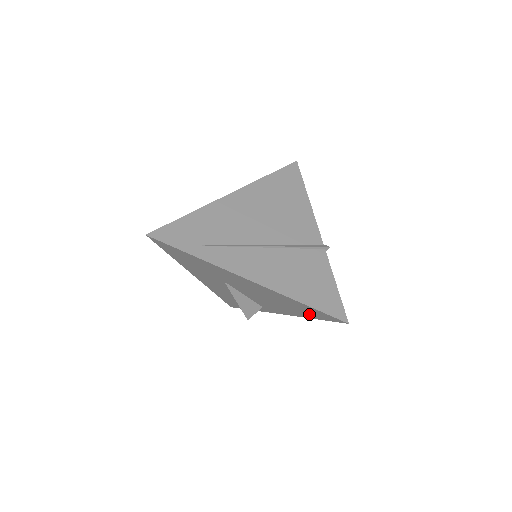
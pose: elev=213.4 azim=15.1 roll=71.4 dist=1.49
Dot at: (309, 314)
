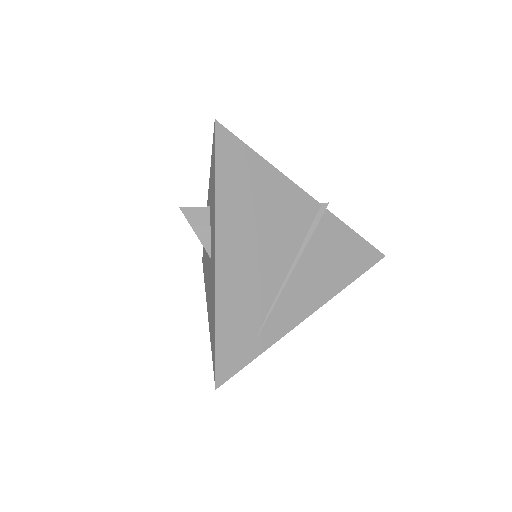
Dot at: occluded
